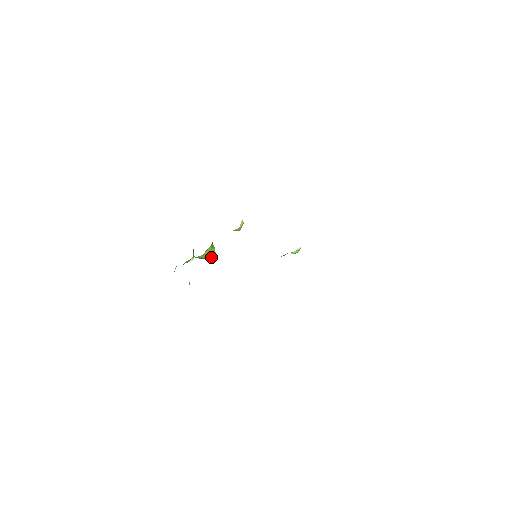
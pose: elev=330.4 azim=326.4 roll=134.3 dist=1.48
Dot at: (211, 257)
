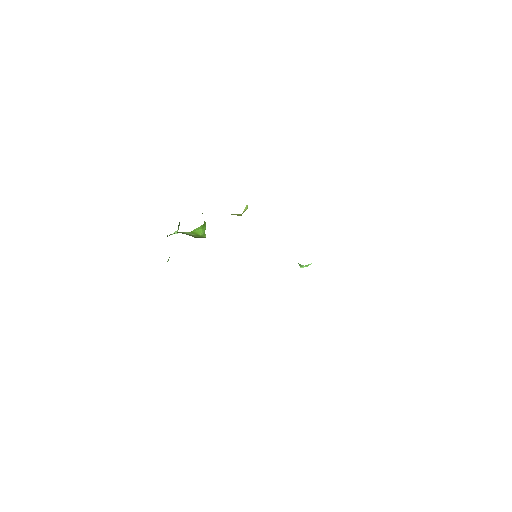
Dot at: (199, 235)
